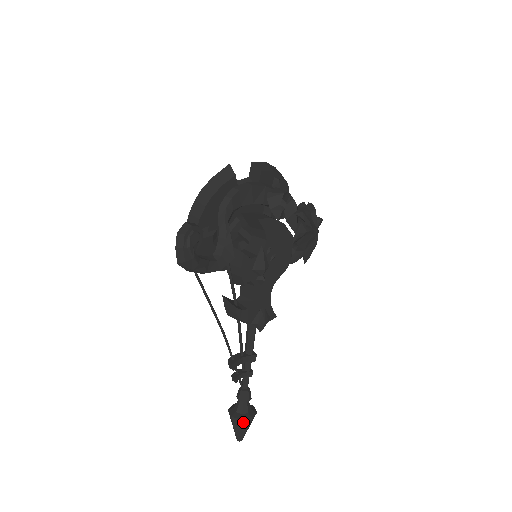
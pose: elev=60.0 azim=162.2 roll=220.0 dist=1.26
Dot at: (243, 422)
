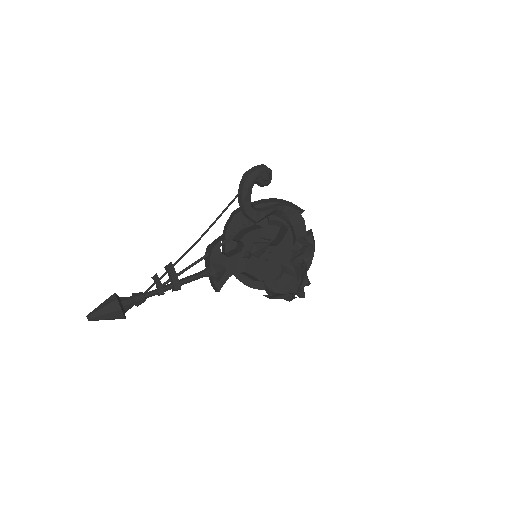
Dot at: (115, 303)
